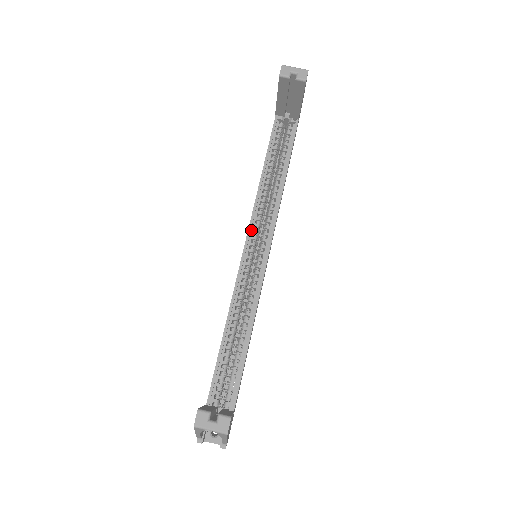
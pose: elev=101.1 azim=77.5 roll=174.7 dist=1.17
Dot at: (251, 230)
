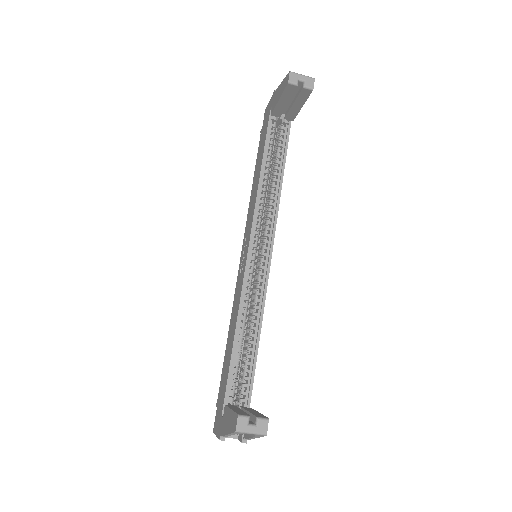
Dot at: (253, 232)
